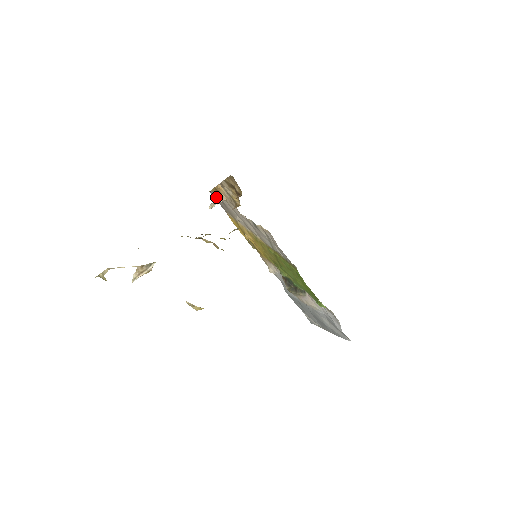
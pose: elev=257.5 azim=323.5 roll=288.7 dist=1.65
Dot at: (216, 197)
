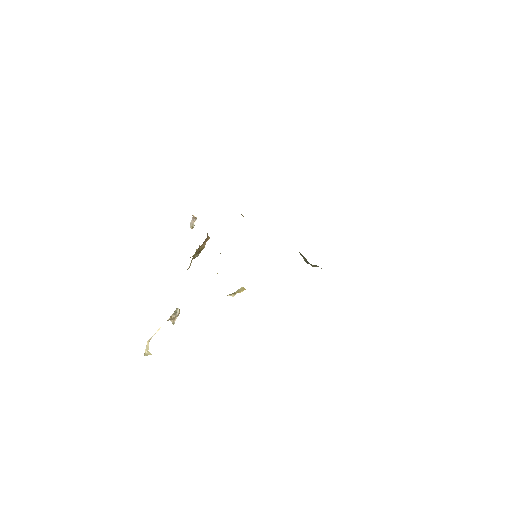
Dot at: occluded
